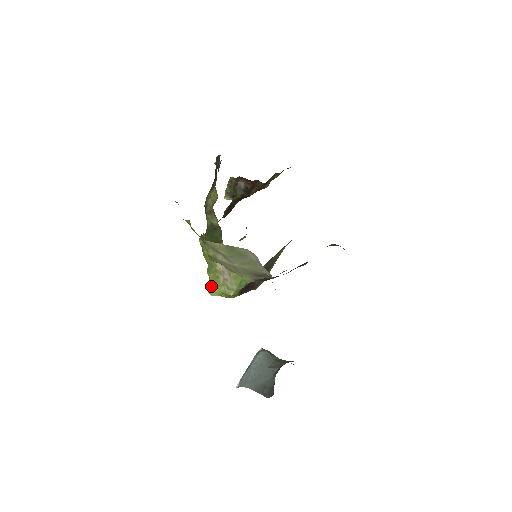
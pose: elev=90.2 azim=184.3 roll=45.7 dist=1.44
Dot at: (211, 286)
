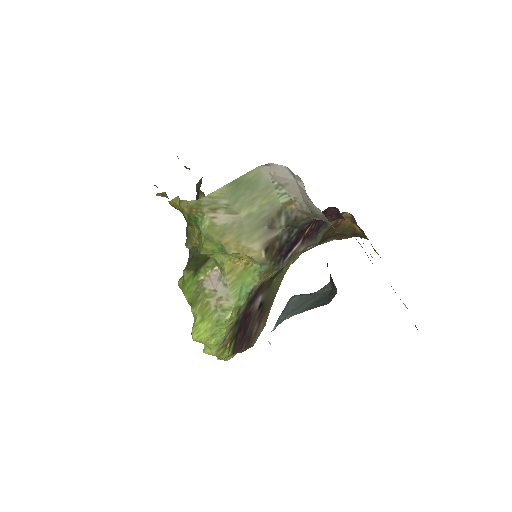
Dot at: (198, 324)
